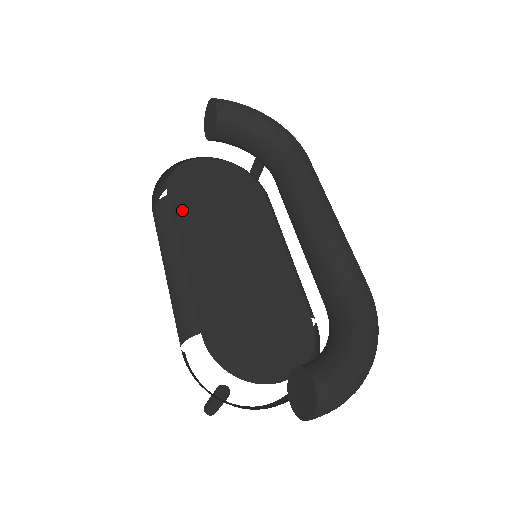
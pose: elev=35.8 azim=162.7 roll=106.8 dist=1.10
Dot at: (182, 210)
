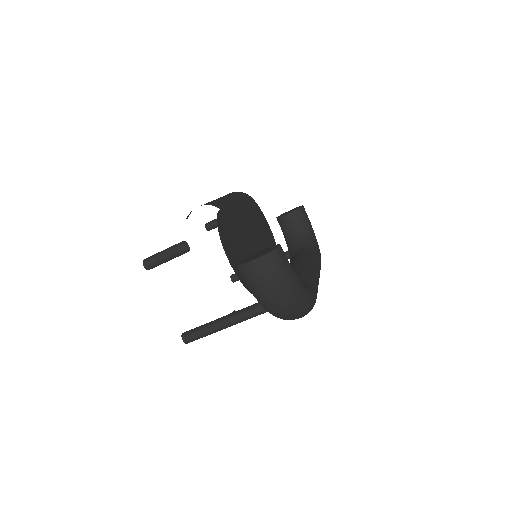
Dot at: (247, 203)
